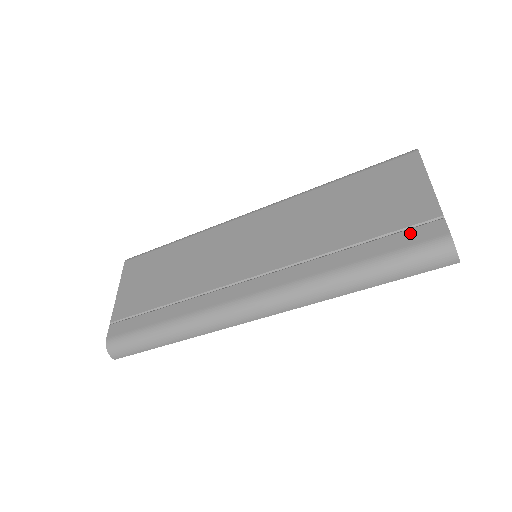
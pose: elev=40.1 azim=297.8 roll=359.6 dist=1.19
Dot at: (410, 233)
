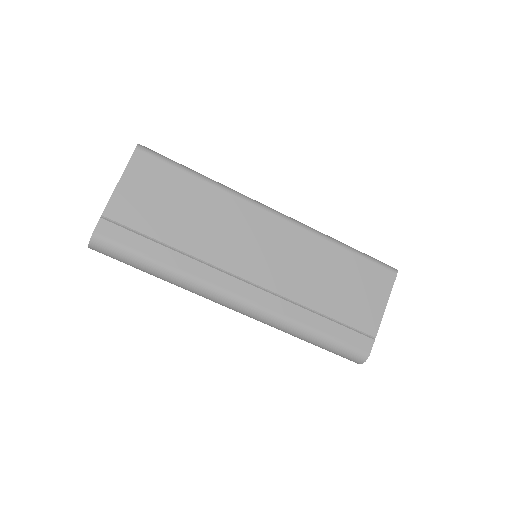
Dot at: (354, 335)
